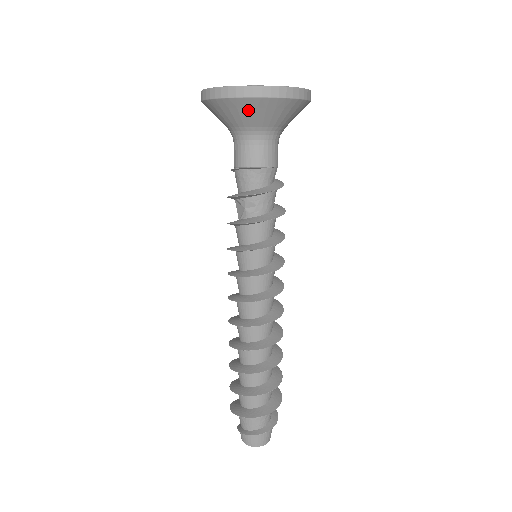
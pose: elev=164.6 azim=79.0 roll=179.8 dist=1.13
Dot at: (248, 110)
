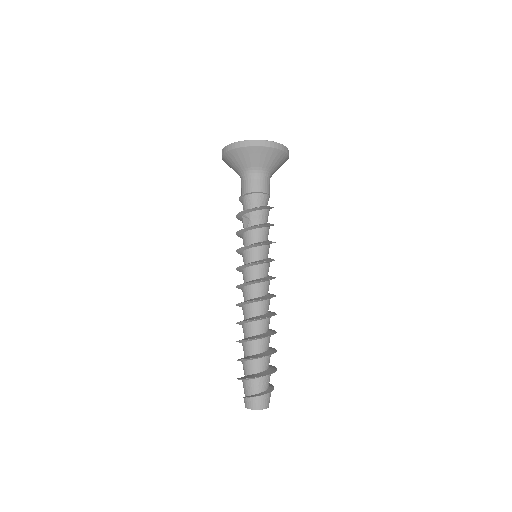
Dot at: (255, 155)
